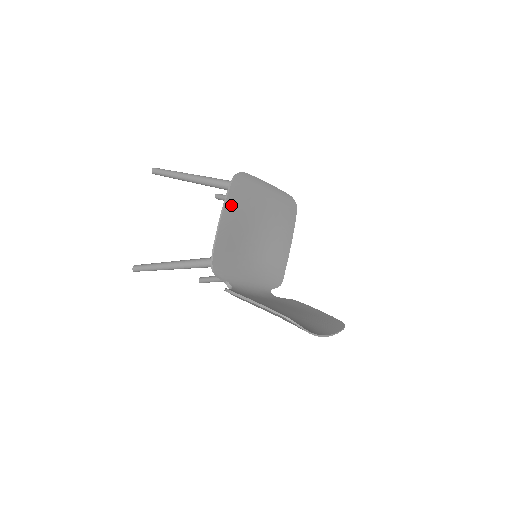
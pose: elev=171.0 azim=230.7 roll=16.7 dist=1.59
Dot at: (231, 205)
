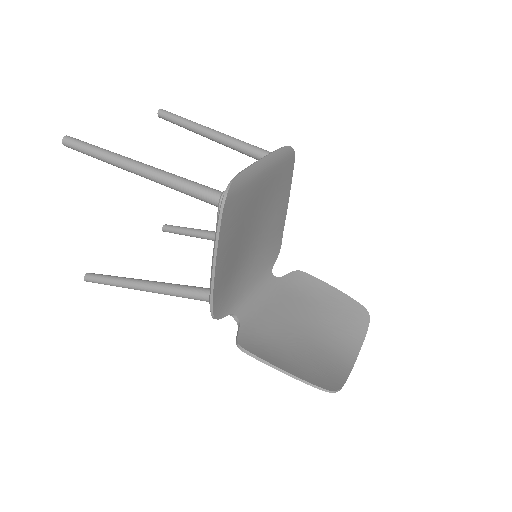
Dot at: (225, 235)
